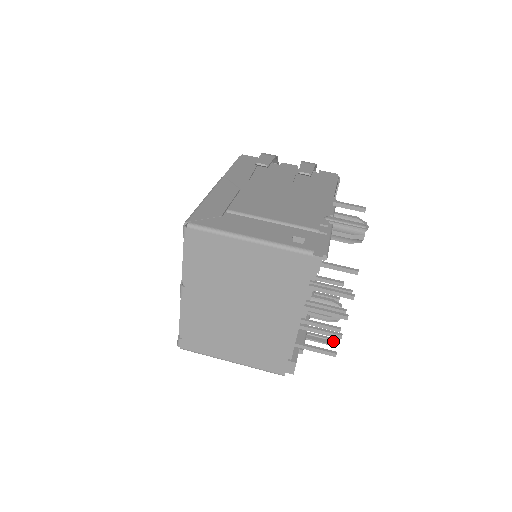
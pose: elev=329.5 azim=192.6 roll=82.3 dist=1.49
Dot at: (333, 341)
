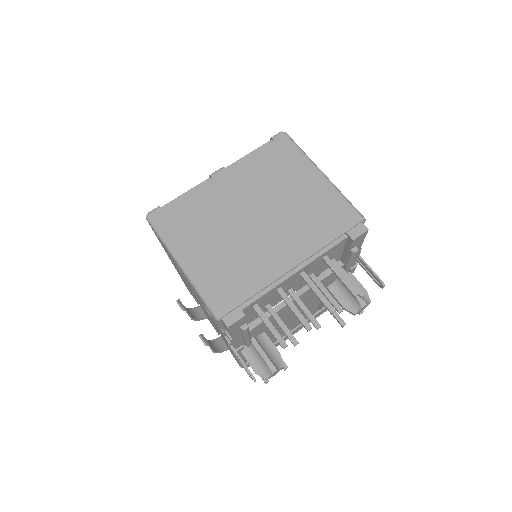
Dot at: occluded
